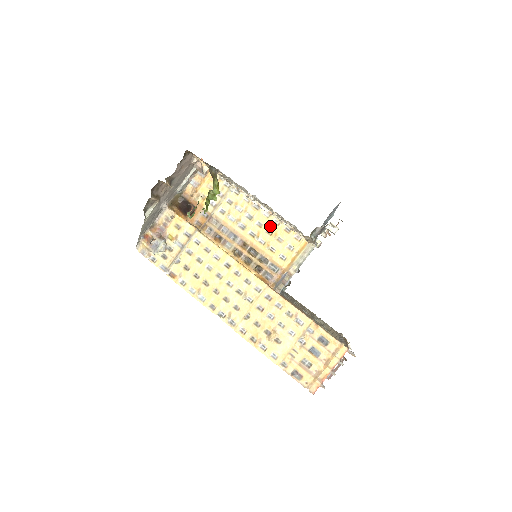
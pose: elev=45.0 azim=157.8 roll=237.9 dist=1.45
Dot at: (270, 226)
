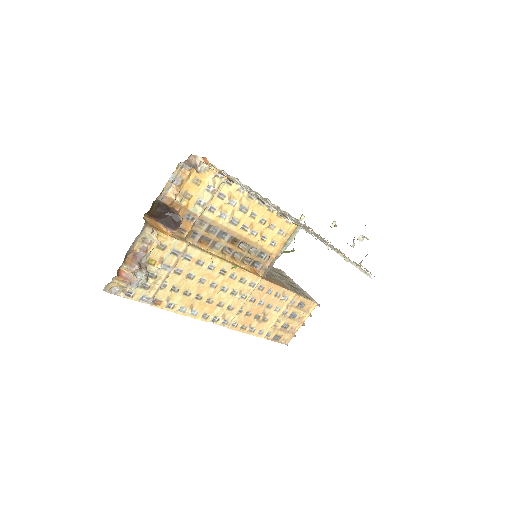
Dot at: (264, 215)
